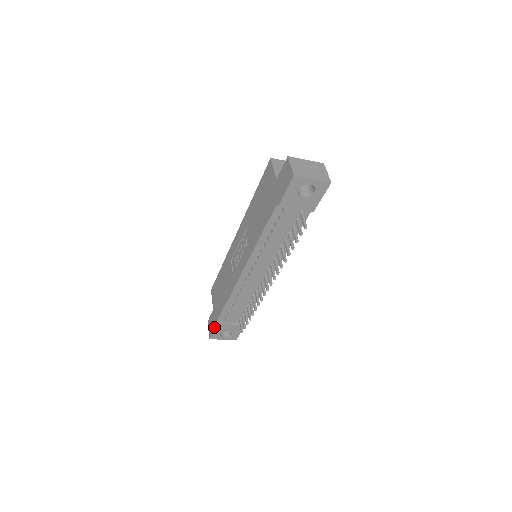
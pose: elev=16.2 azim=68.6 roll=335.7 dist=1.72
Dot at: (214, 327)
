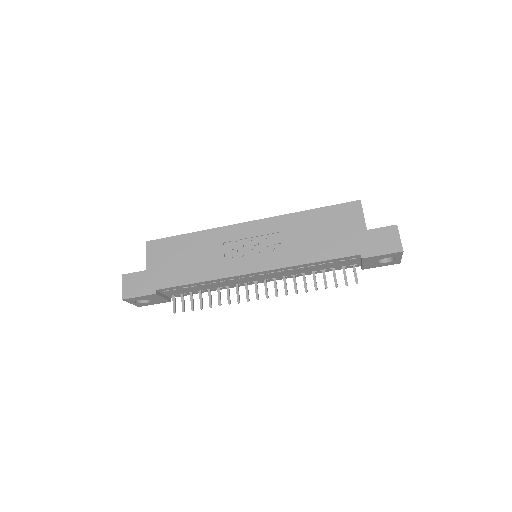
Dot at: (145, 293)
